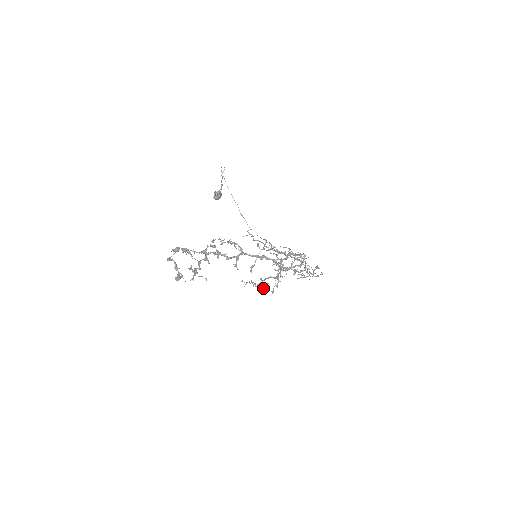
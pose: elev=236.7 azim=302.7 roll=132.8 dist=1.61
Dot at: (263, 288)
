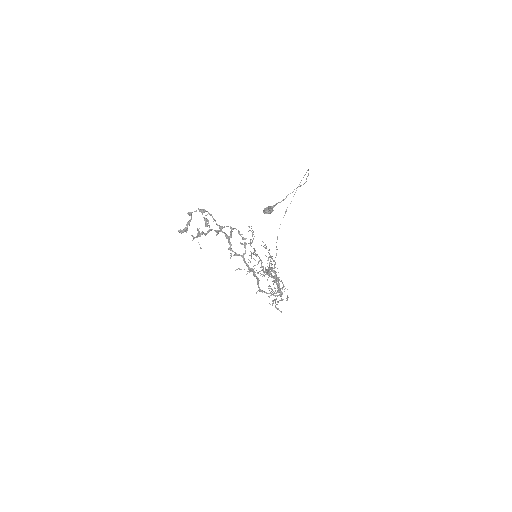
Dot at: (248, 259)
